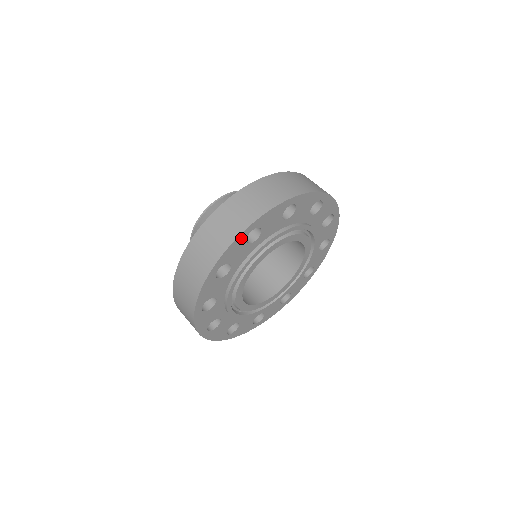
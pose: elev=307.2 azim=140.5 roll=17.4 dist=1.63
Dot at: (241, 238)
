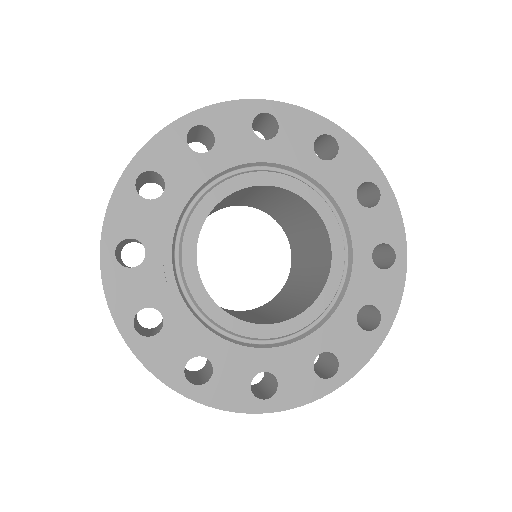
Dot at: (124, 192)
